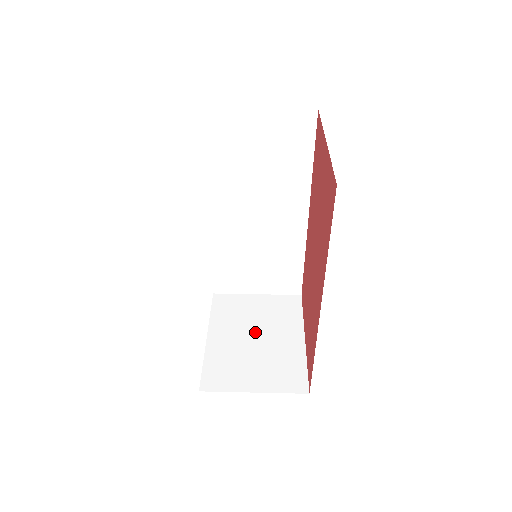
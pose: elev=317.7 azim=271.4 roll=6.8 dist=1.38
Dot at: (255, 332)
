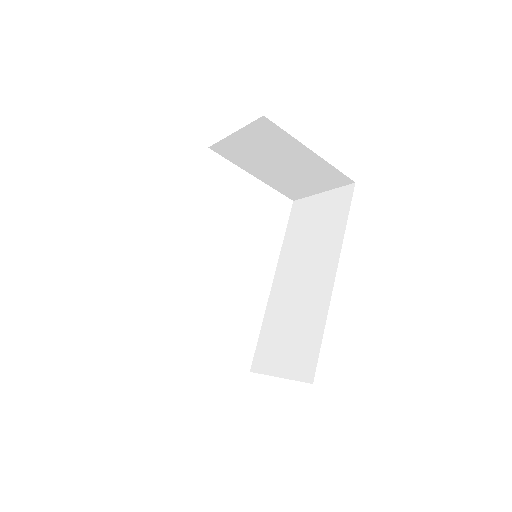
Dot at: occluded
